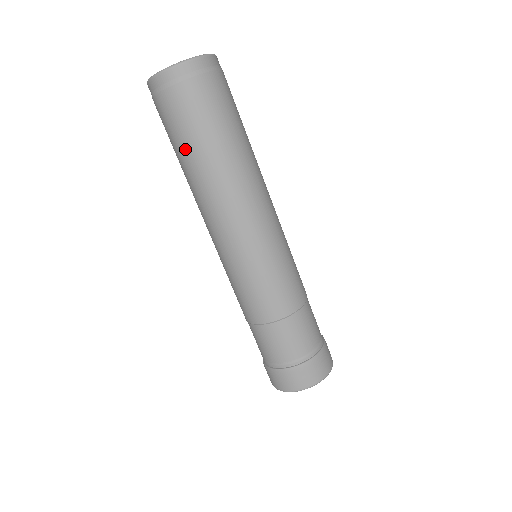
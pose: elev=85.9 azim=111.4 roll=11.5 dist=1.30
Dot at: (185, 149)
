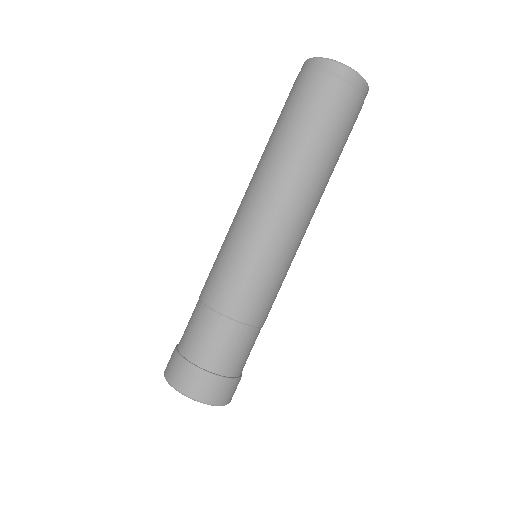
Dot at: (297, 126)
